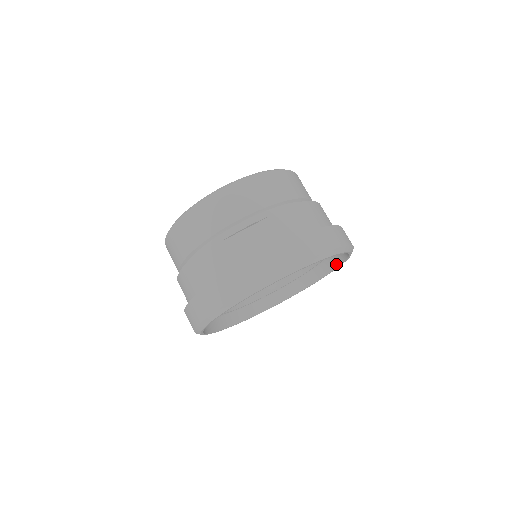
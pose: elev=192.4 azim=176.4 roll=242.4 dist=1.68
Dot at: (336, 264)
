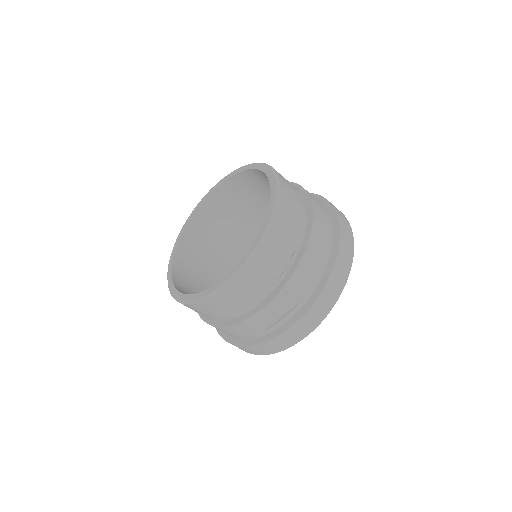
Dot at: occluded
